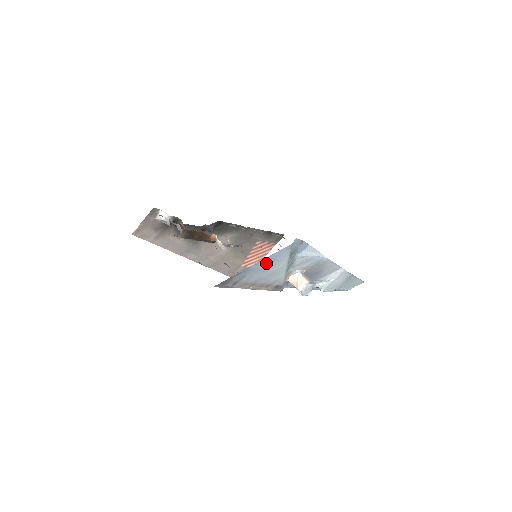
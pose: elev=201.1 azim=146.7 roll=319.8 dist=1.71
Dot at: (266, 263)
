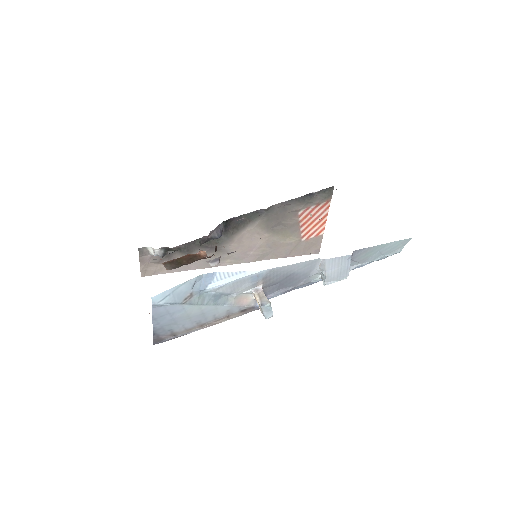
Dot at: (167, 318)
